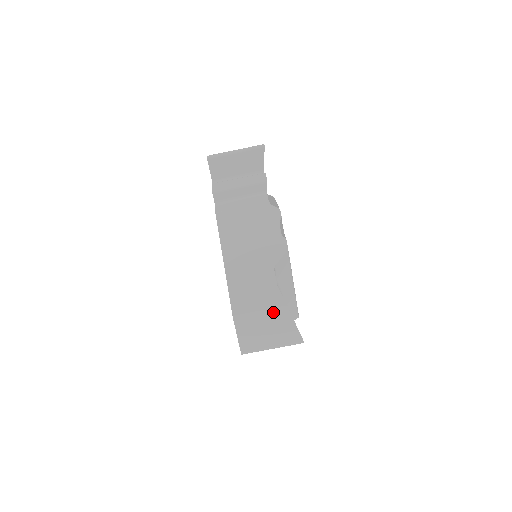
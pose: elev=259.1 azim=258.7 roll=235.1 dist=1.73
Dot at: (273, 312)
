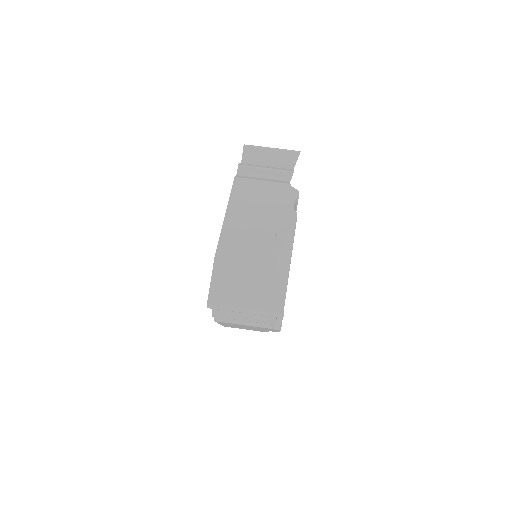
Dot at: (260, 267)
